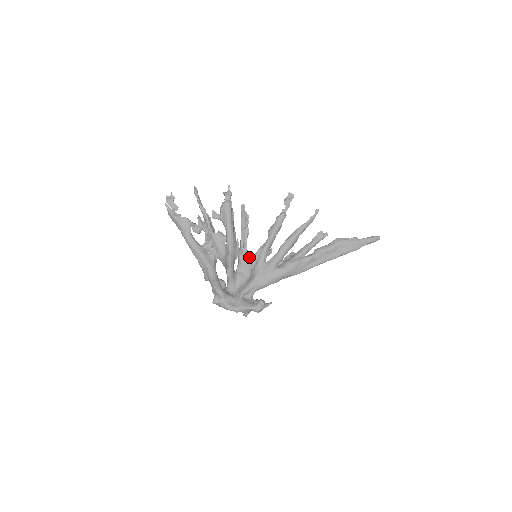
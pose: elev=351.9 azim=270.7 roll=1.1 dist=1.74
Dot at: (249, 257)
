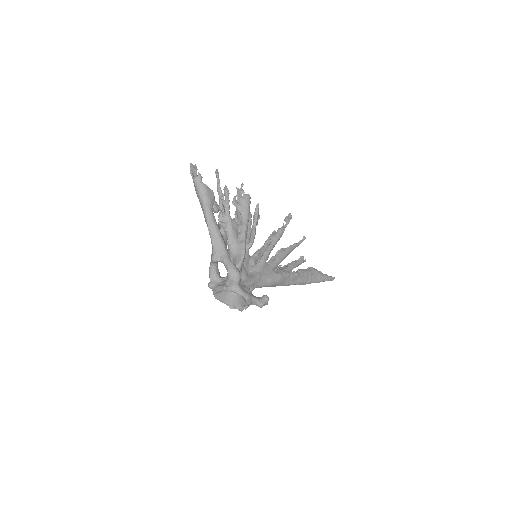
Dot at: (249, 255)
